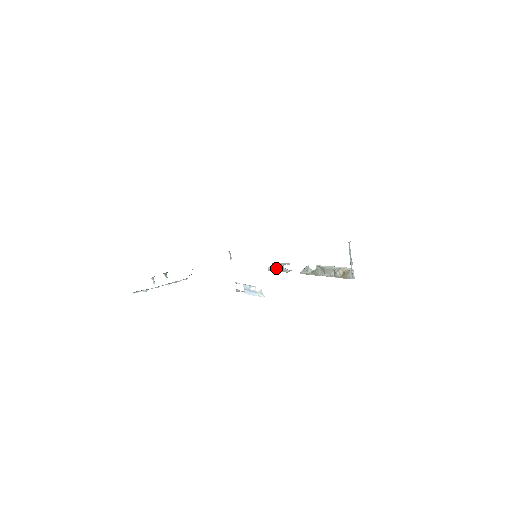
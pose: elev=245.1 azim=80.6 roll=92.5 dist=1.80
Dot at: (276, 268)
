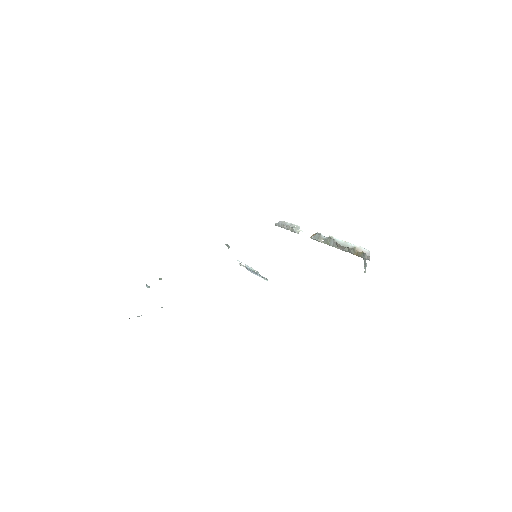
Dot at: (284, 226)
